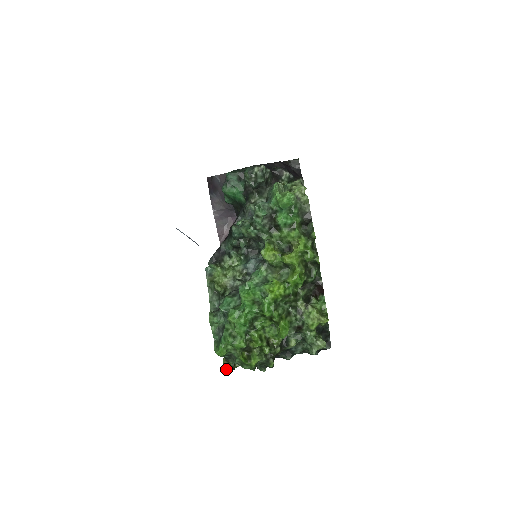
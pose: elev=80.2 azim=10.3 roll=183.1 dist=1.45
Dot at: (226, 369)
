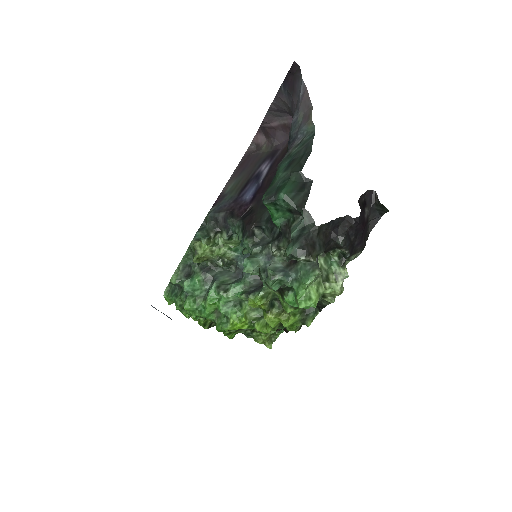
Dot at: occluded
